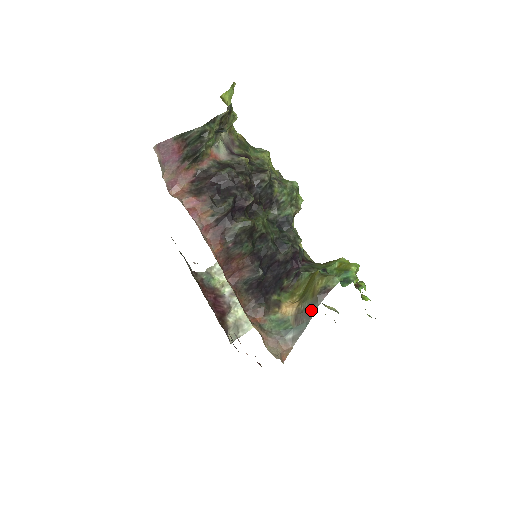
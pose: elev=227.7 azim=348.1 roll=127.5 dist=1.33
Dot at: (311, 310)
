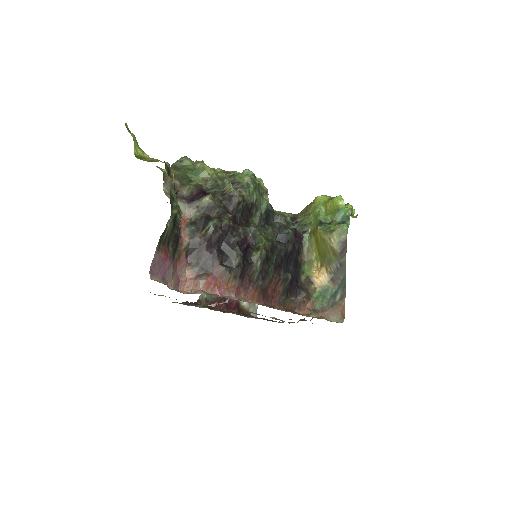
Dot at: (342, 267)
